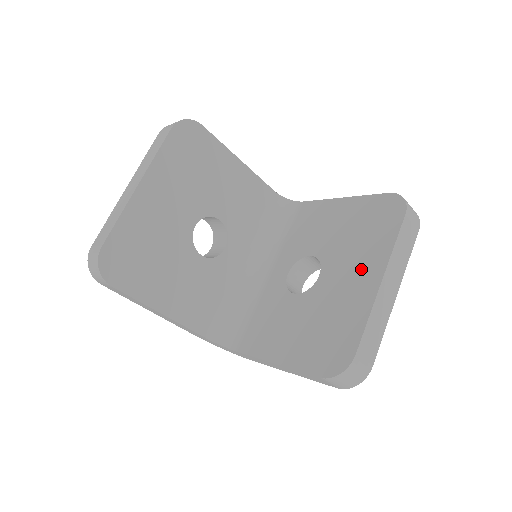
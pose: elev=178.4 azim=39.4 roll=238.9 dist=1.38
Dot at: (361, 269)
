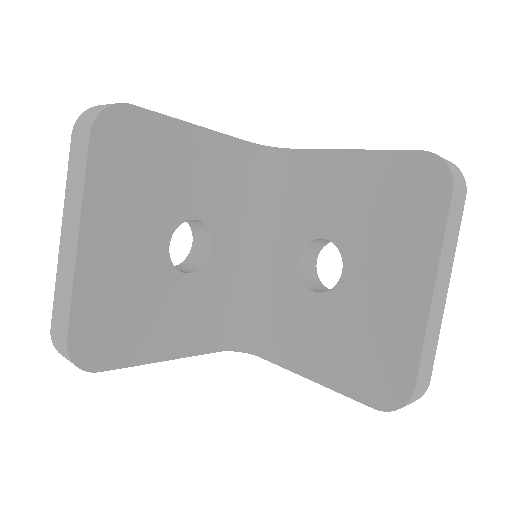
Dot at: (400, 270)
